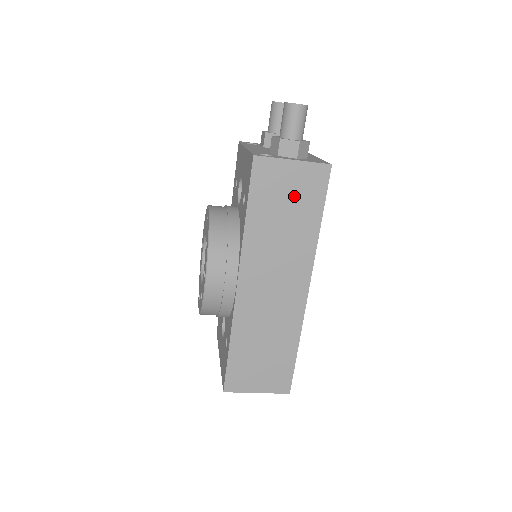
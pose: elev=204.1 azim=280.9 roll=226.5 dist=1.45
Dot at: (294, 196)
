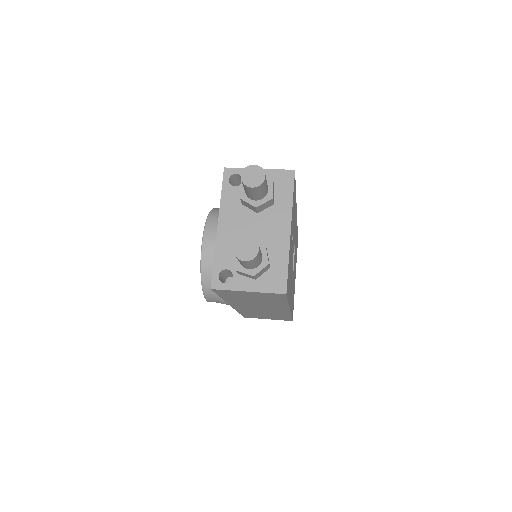
Dot at: (258, 297)
